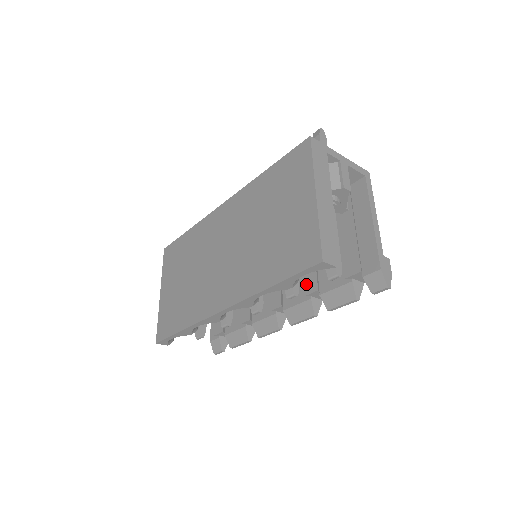
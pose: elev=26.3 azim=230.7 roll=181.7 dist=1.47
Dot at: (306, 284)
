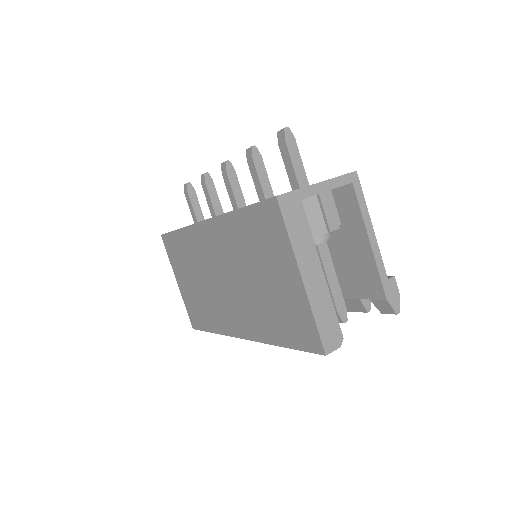
Dot at: occluded
